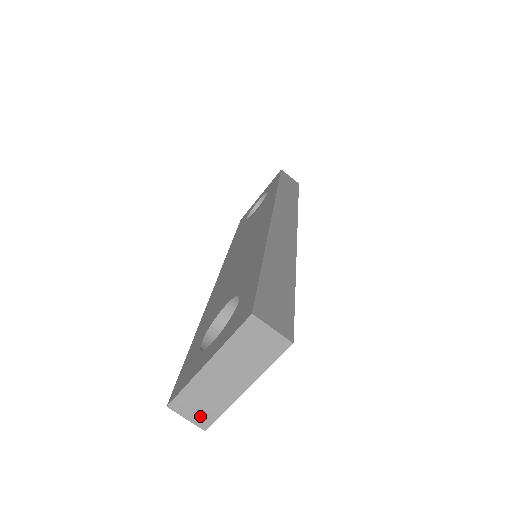
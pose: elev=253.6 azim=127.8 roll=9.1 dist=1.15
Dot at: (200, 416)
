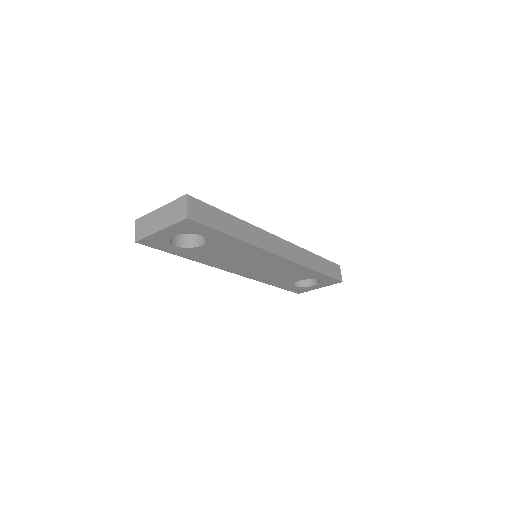
Dot at: (139, 233)
